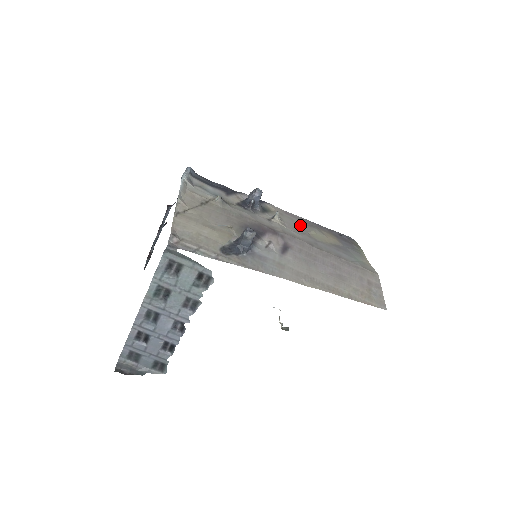
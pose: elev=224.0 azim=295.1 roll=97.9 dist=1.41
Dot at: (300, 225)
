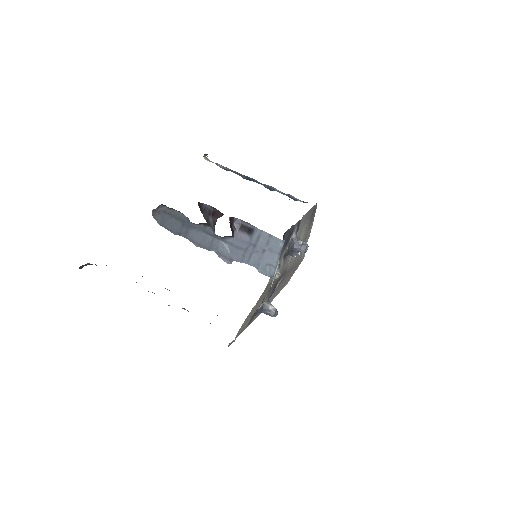
Dot at: (301, 233)
